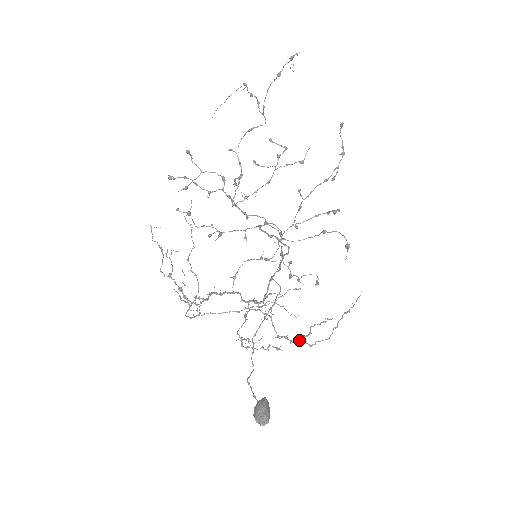
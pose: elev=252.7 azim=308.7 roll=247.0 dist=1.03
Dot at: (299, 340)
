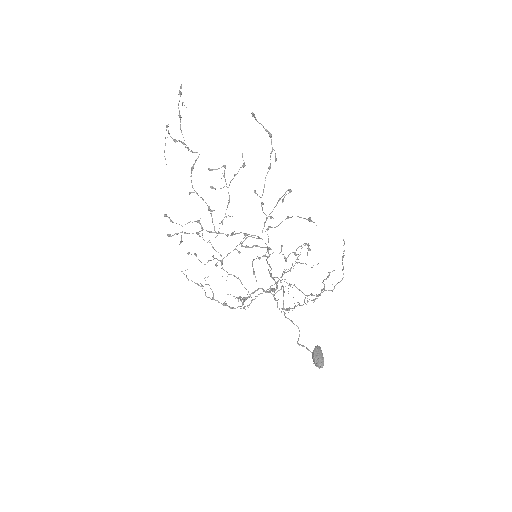
Dot at: (320, 294)
